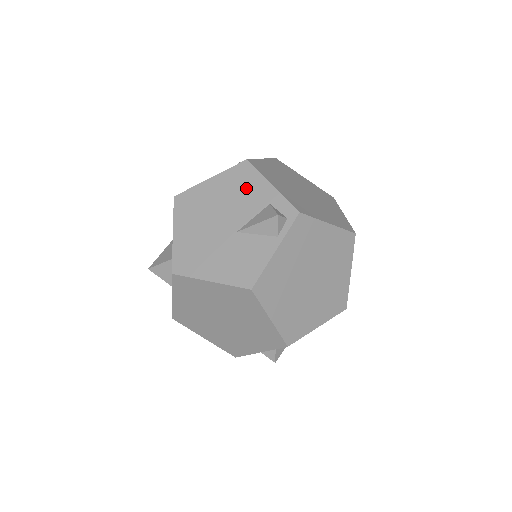
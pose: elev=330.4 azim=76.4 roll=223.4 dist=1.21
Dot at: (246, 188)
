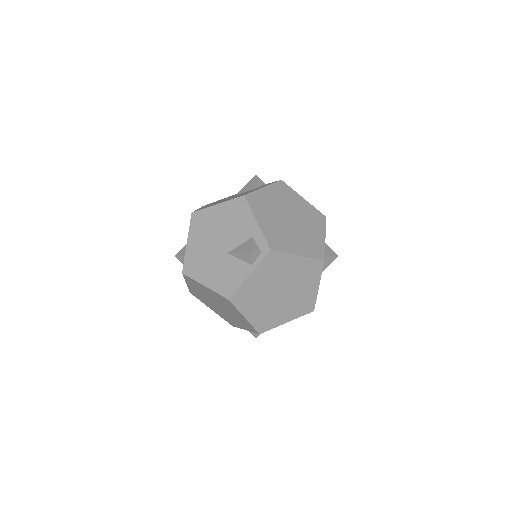
Dot at: (239, 220)
